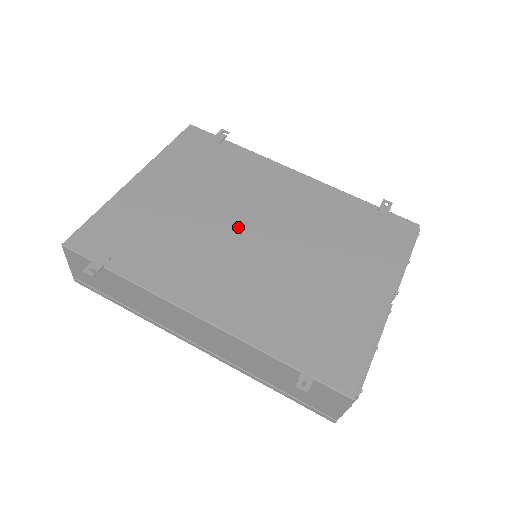
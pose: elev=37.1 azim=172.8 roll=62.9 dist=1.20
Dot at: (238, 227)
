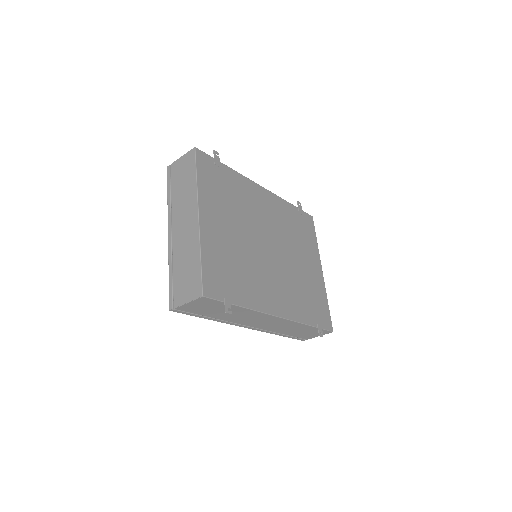
Dot at: (262, 245)
